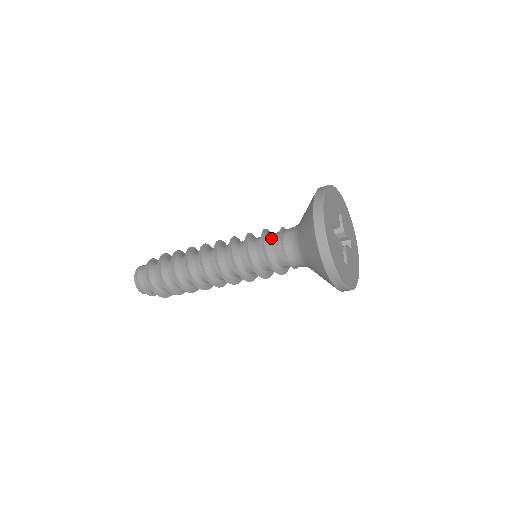
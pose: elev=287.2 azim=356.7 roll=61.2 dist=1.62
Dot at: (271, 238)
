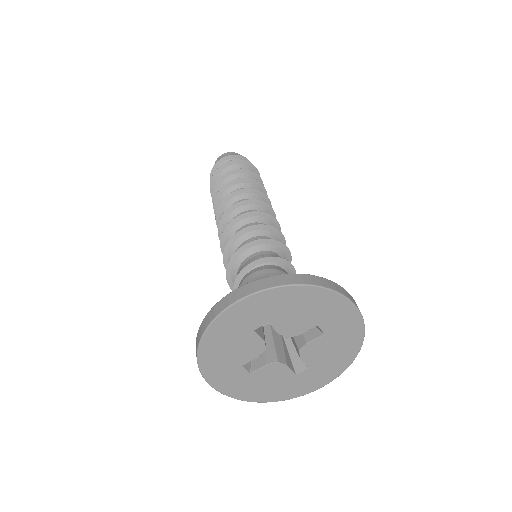
Dot at: occluded
